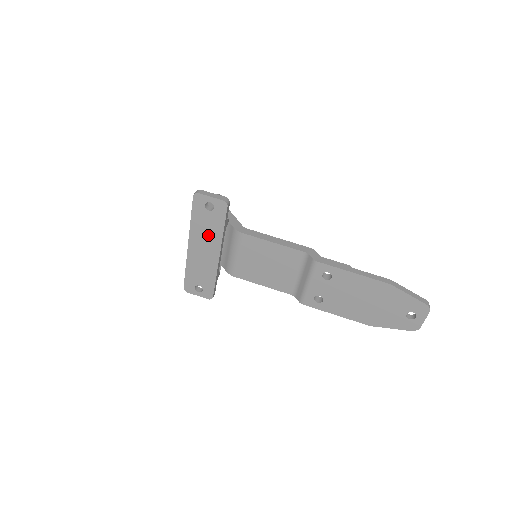
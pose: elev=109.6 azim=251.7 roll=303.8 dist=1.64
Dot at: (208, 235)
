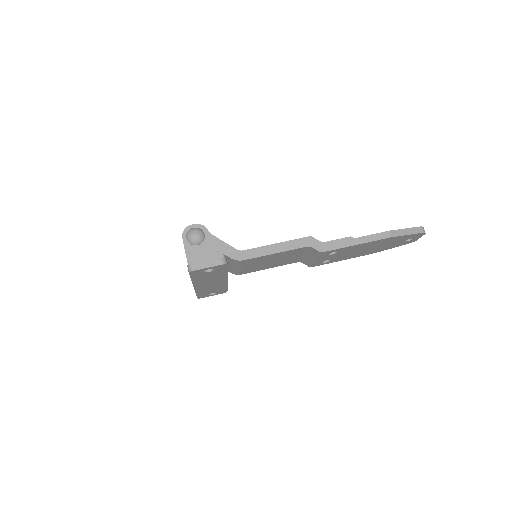
Dot at: (212, 278)
